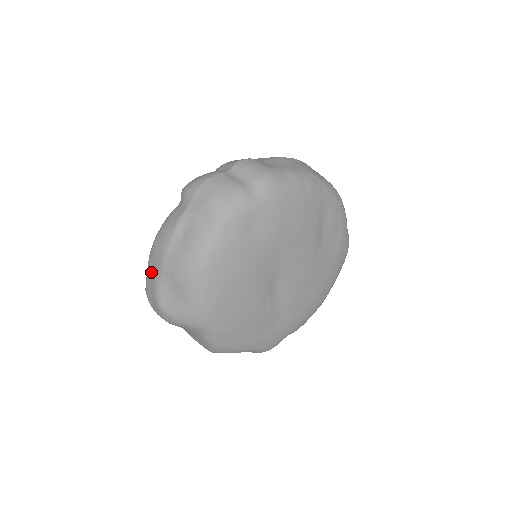
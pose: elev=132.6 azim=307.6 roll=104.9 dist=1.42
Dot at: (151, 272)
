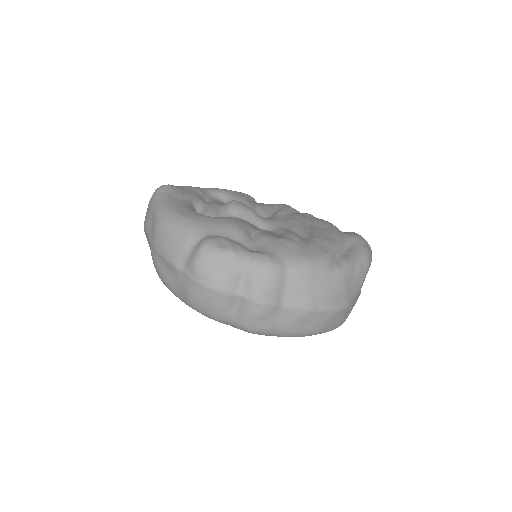
Dot at: (151, 217)
